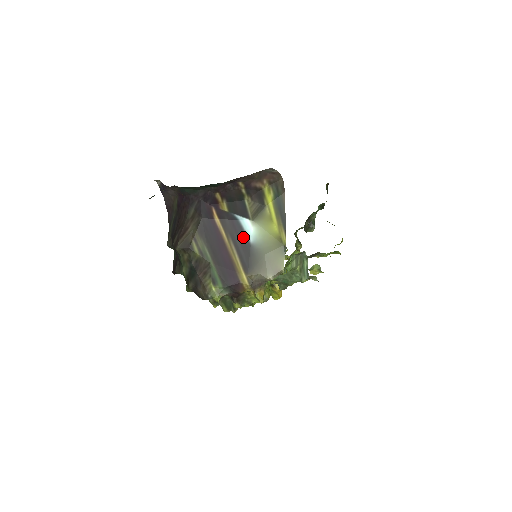
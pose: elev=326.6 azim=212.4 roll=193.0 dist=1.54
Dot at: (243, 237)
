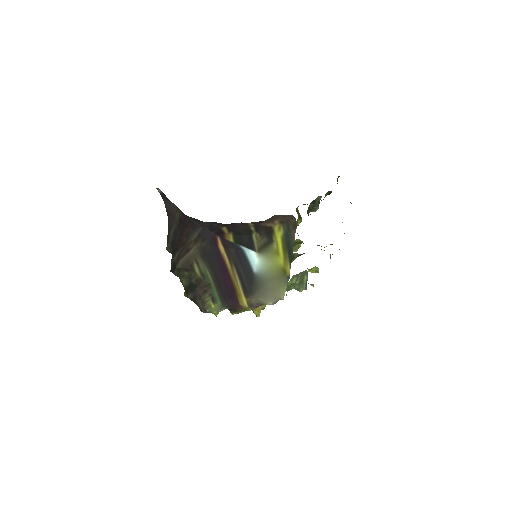
Dot at: (247, 266)
